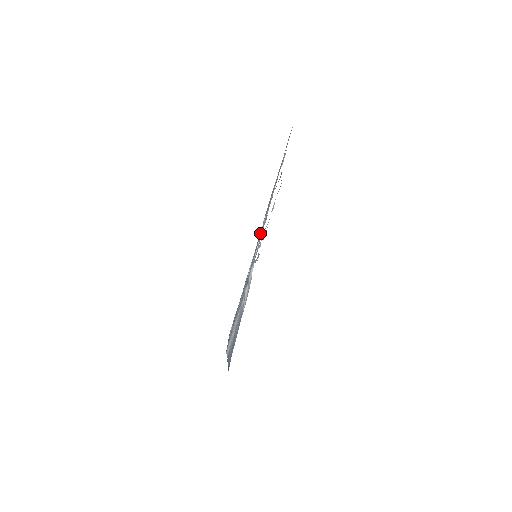
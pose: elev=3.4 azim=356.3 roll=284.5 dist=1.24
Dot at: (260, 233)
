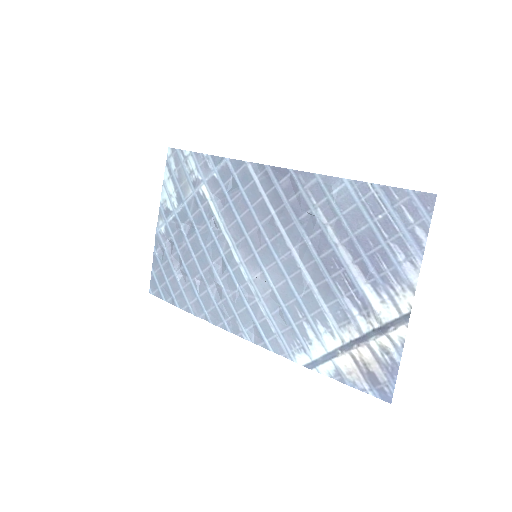
Dot at: (325, 264)
